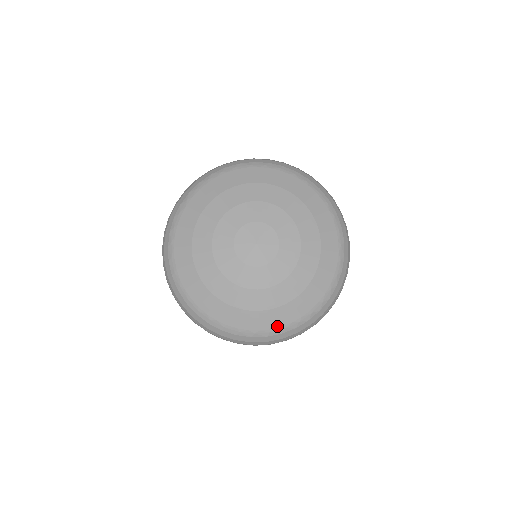
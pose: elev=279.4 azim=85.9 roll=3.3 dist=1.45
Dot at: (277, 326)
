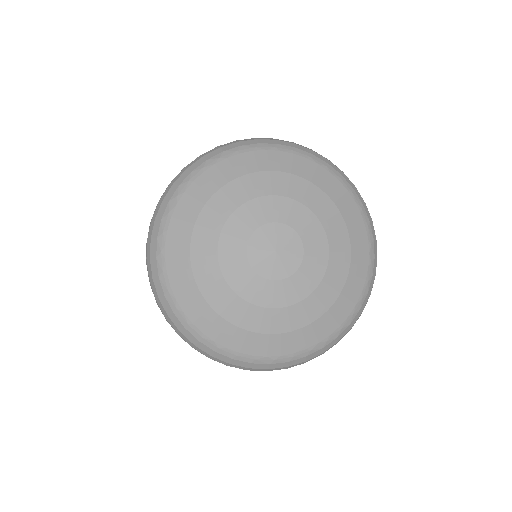
Dot at: (301, 349)
